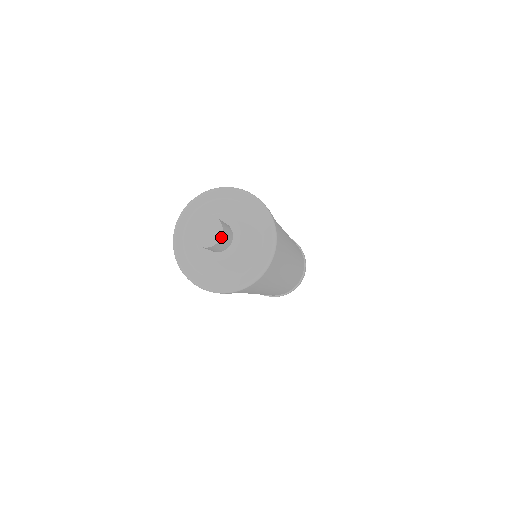
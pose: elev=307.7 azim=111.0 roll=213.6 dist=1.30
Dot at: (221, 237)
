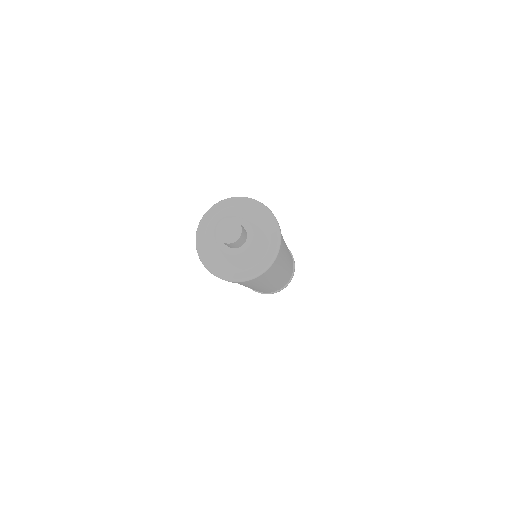
Dot at: (241, 228)
